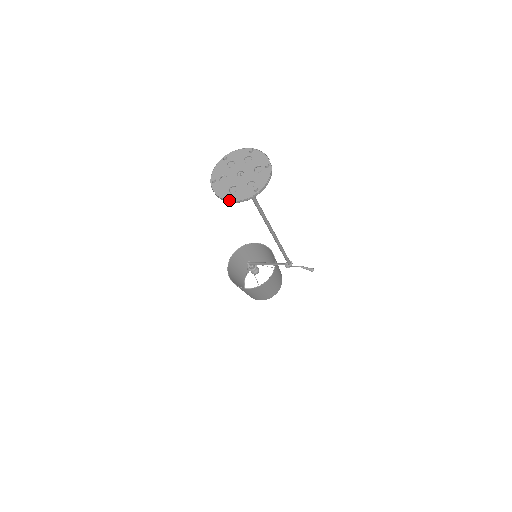
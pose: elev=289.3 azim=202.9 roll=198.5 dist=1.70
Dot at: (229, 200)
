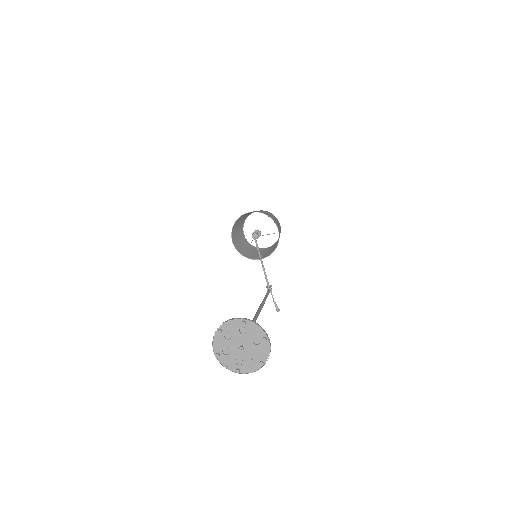
Dot at: (216, 357)
